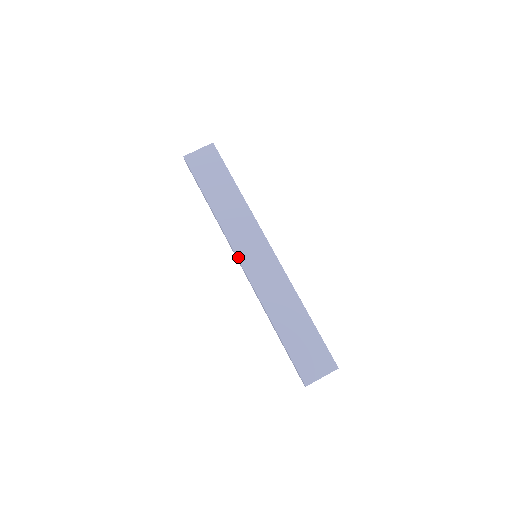
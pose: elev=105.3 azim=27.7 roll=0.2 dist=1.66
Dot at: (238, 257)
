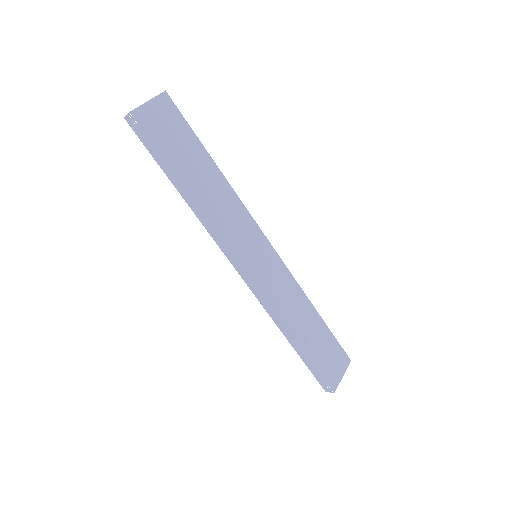
Dot at: (241, 262)
